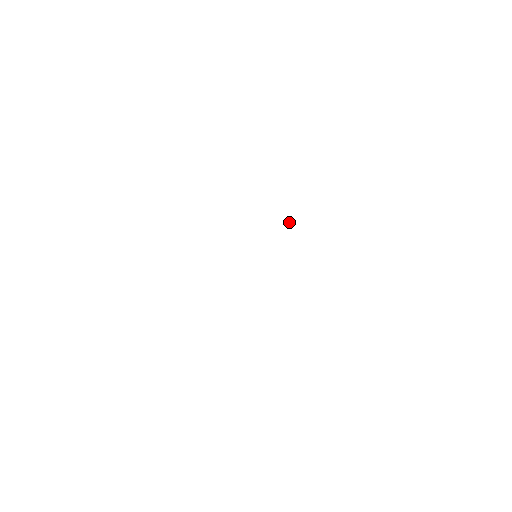
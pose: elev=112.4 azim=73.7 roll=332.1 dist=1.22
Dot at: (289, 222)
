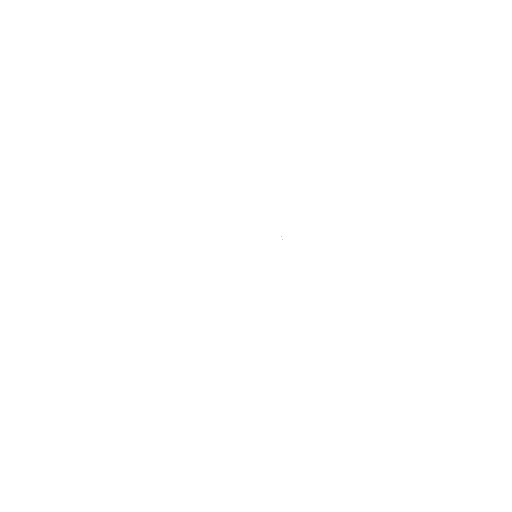
Dot at: occluded
